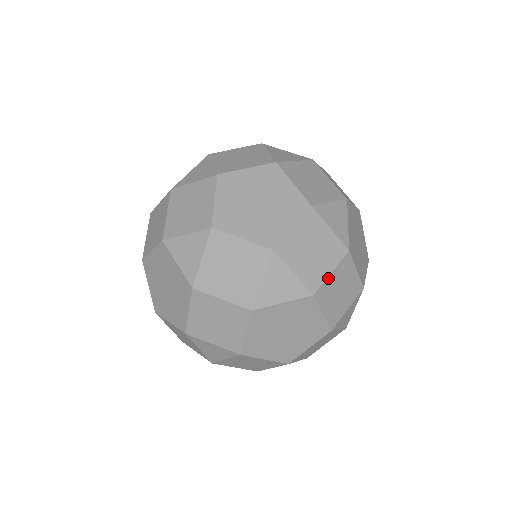
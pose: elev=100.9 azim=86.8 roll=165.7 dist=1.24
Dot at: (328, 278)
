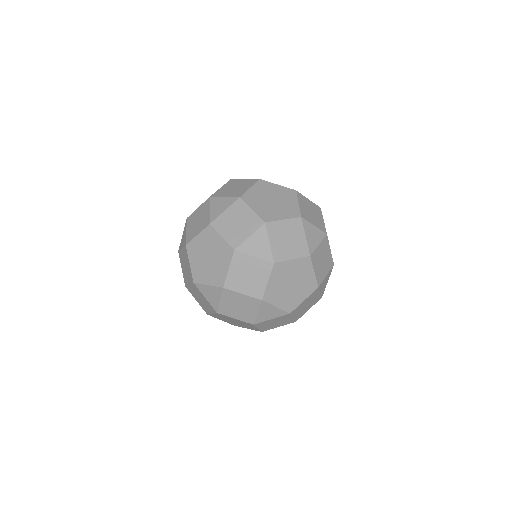
Dot at: occluded
